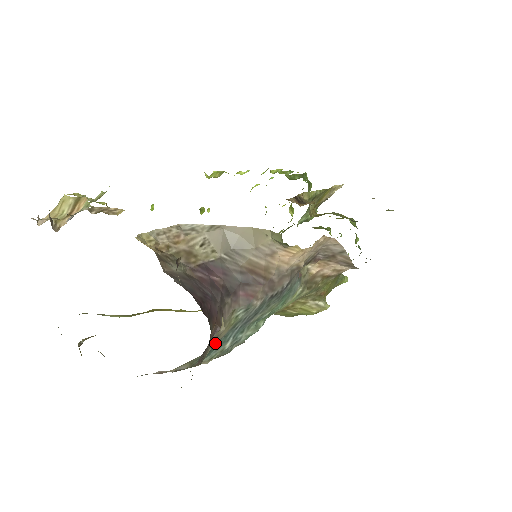
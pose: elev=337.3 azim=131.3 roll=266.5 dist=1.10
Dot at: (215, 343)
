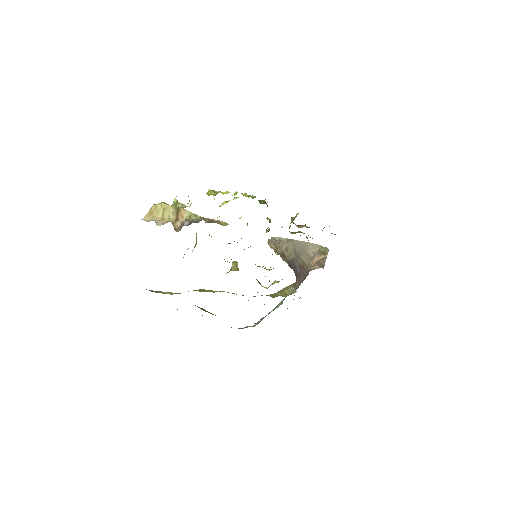
Dot at: occluded
